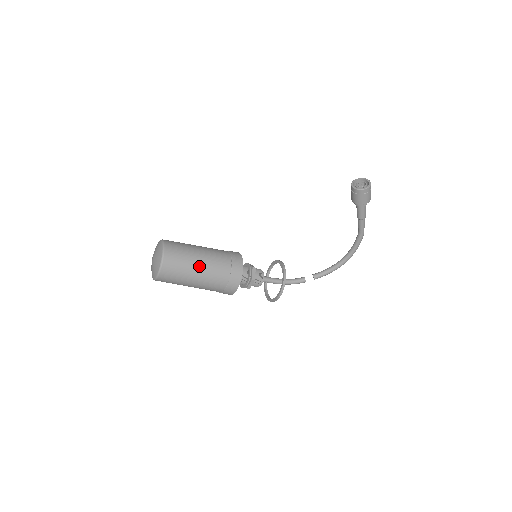
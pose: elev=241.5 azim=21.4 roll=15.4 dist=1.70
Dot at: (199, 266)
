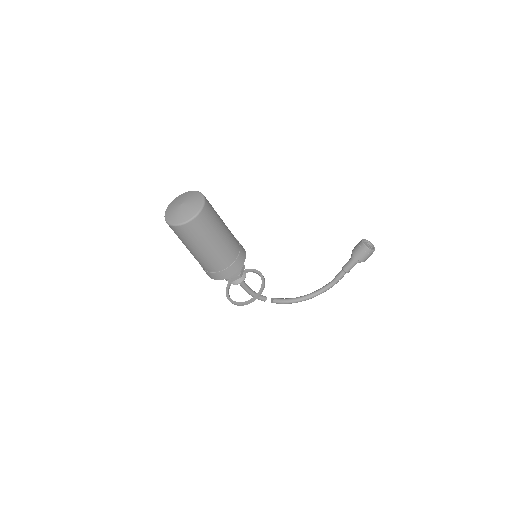
Dot at: (220, 237)
